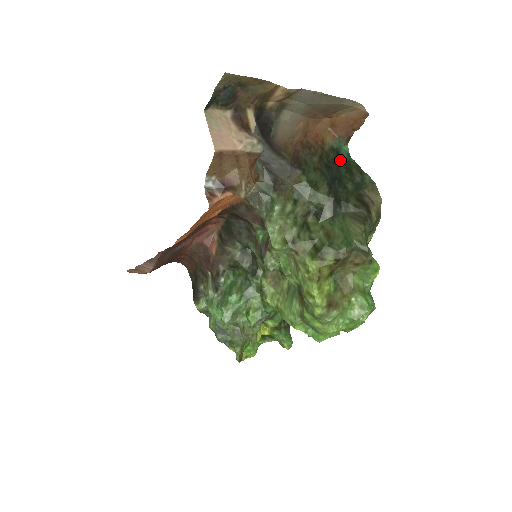
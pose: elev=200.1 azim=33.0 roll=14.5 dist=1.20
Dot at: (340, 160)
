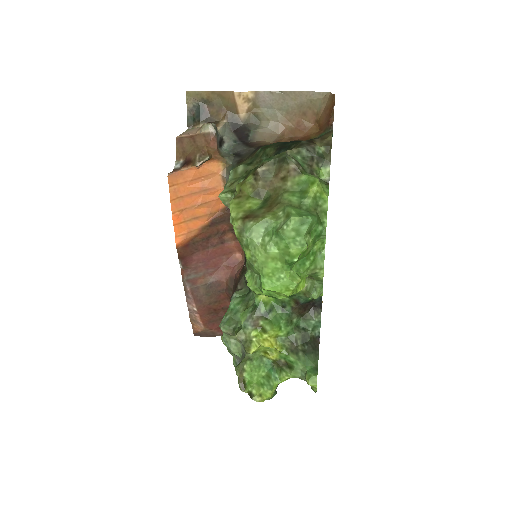
Dot at: occluded
